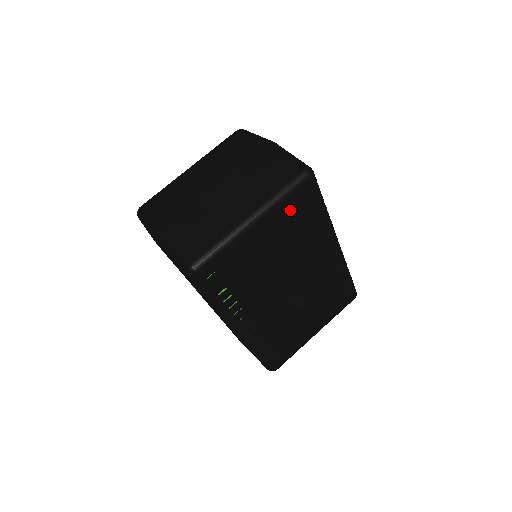
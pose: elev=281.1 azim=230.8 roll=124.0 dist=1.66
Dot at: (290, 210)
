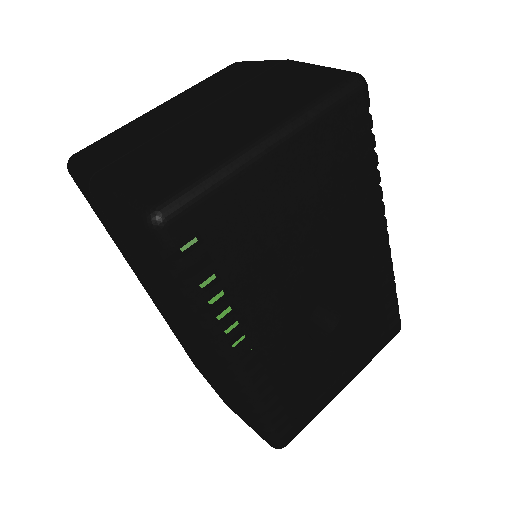
Dot at: (328, 143)
